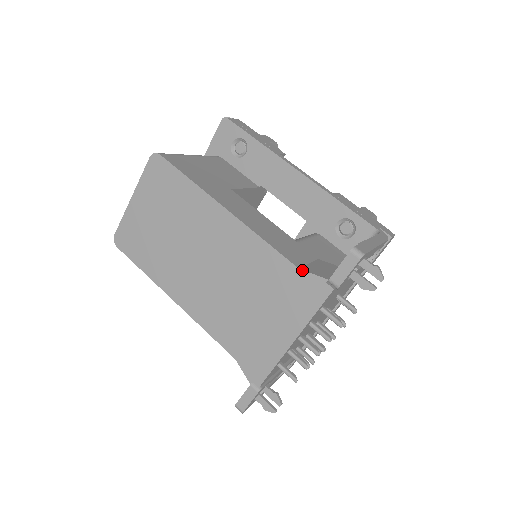
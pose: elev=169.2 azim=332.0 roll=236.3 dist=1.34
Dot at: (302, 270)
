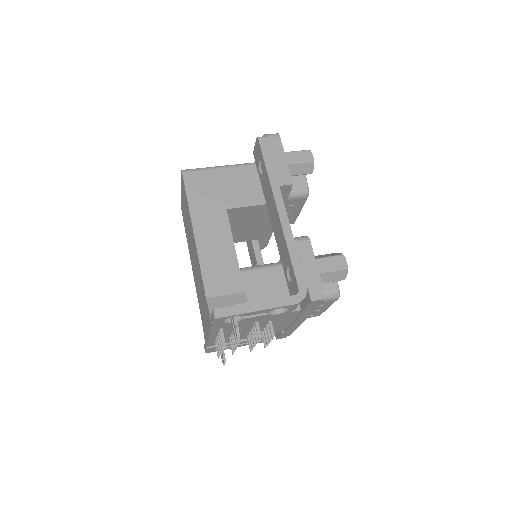
Dot at: (206, 301)
